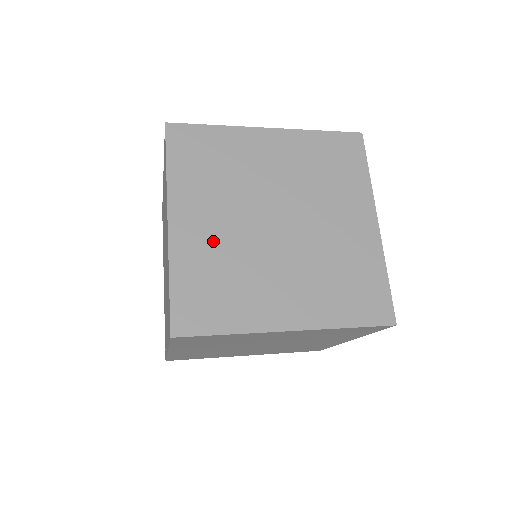
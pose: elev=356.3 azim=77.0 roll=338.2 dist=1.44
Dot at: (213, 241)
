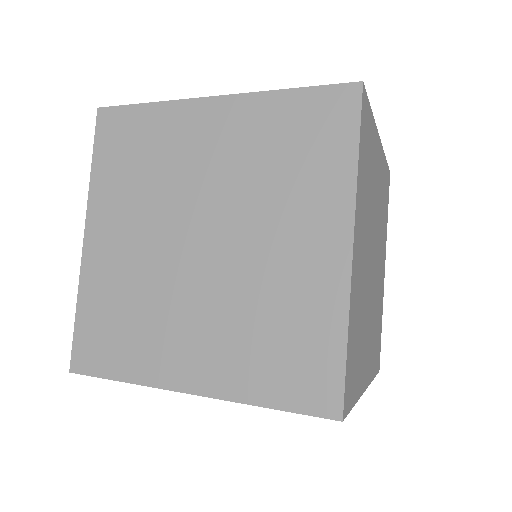
Dot at: (123, 264)
